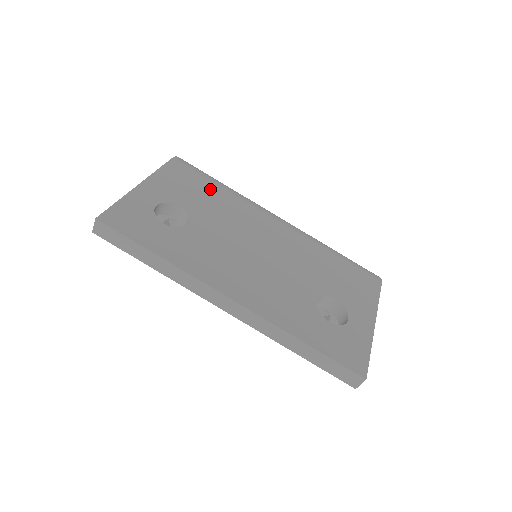
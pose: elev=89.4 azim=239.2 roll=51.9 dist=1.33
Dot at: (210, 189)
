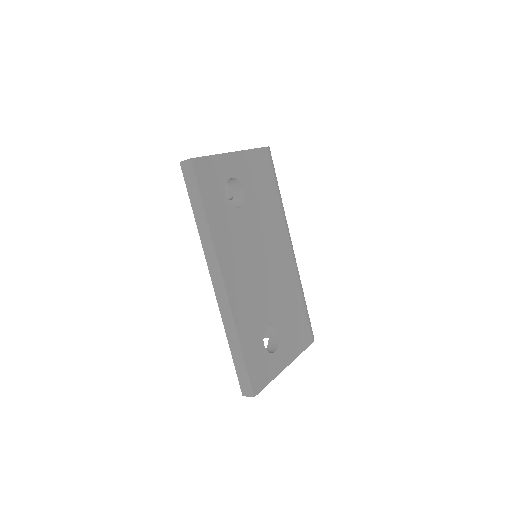
Dot at: (270, 191)
